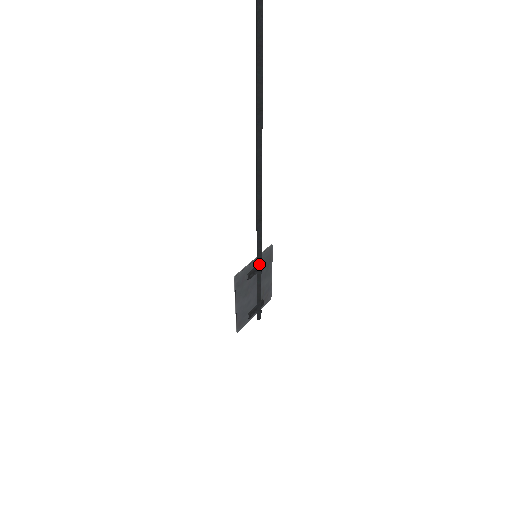
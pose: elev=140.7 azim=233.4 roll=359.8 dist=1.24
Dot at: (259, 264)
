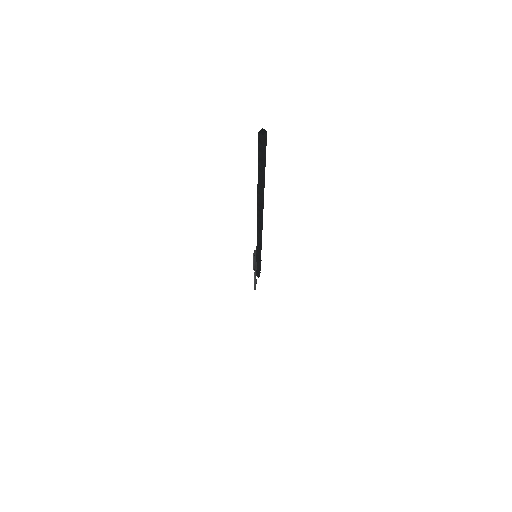
Dot at: (260, 259)
